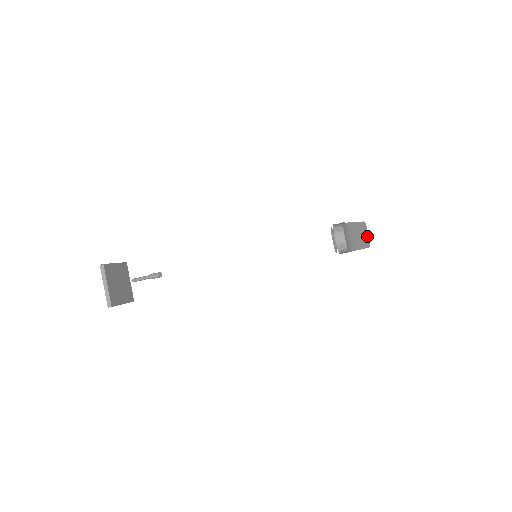
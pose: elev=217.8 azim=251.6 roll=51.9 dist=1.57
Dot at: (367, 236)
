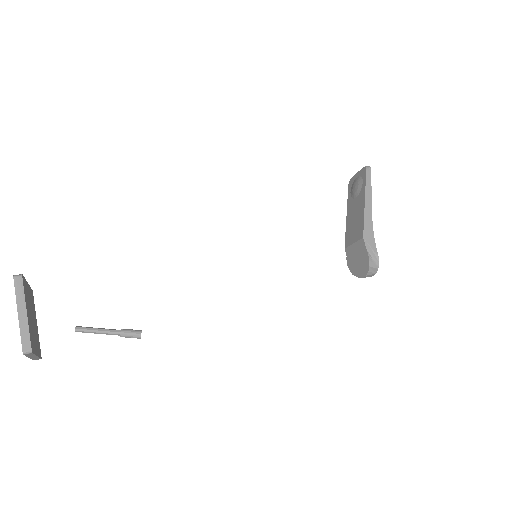
Dot at: occluded
